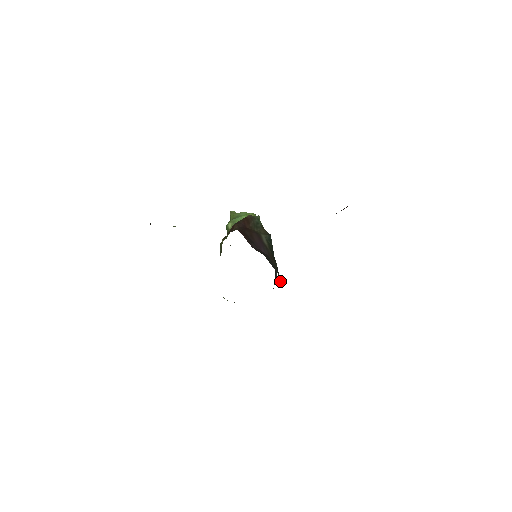
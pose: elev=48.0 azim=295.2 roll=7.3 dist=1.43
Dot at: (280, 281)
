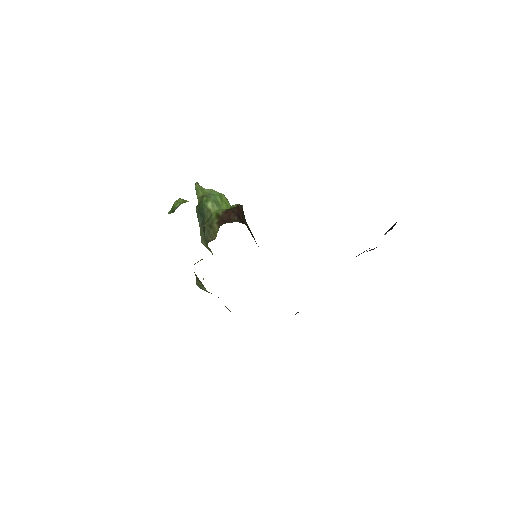
Dot at: occluded
